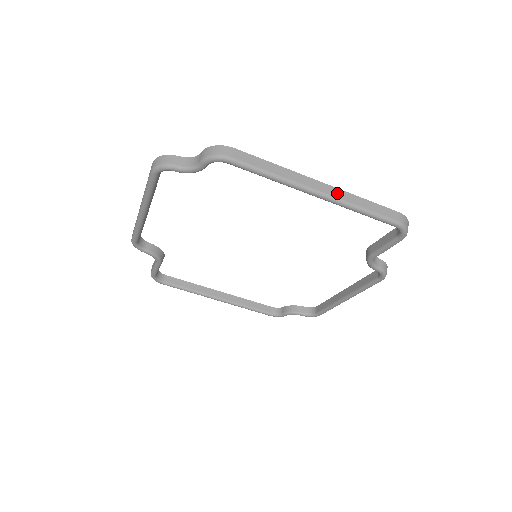
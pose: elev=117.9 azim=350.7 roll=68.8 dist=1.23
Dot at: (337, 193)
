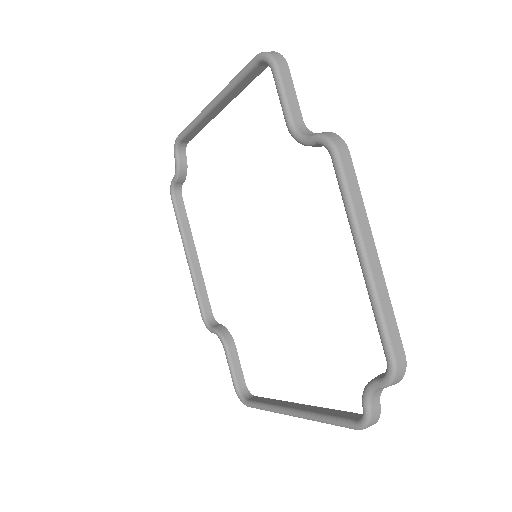
Dot at: occluded
